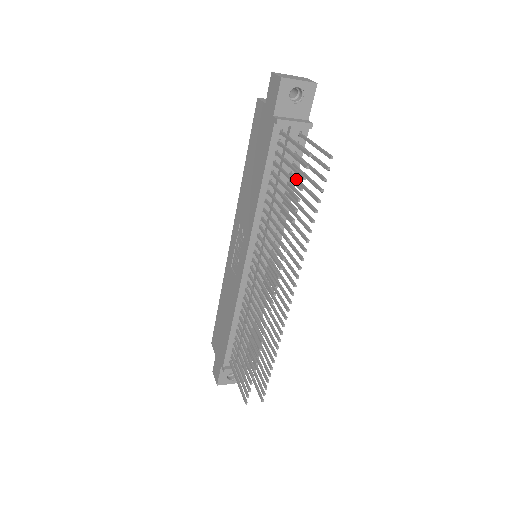
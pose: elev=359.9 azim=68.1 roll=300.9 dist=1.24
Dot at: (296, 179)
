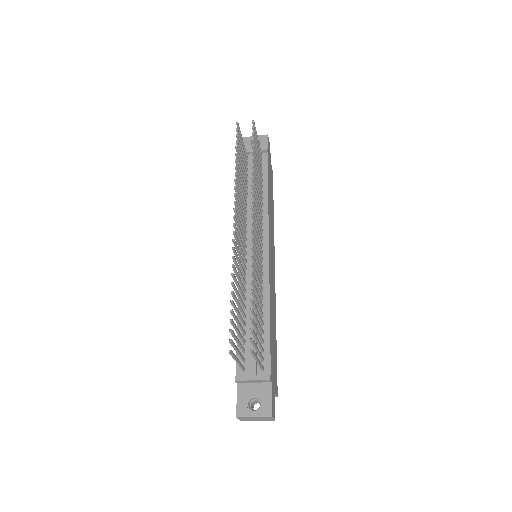
Dot at: occluded
